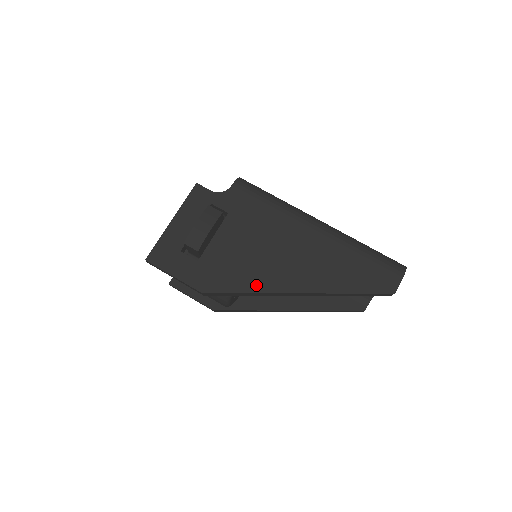
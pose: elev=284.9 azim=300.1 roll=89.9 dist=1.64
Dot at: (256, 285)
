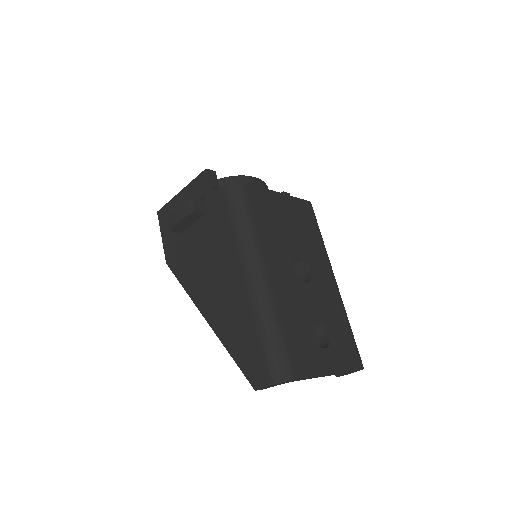
Dot at: (190, 286)
